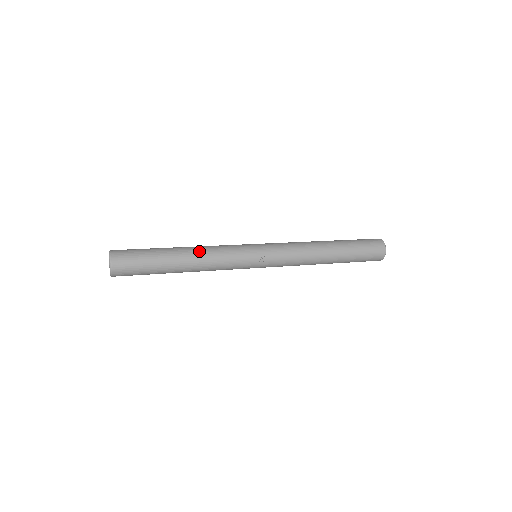
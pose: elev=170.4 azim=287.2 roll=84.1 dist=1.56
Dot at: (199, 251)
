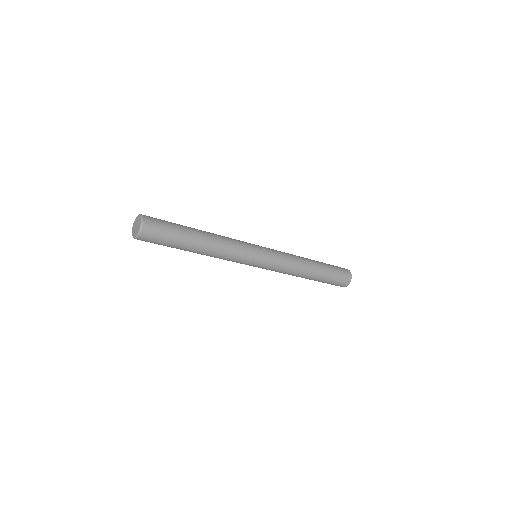
Dot at: occluded
